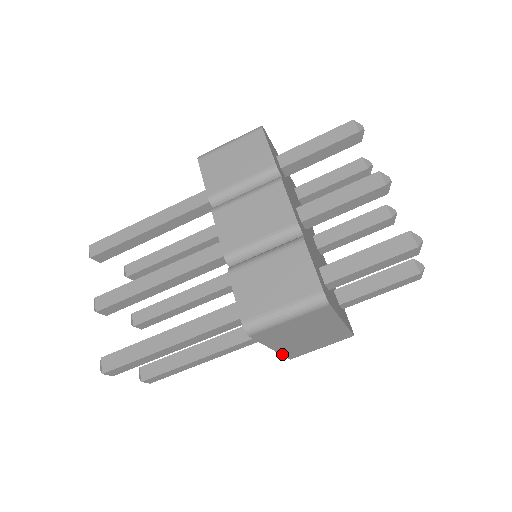
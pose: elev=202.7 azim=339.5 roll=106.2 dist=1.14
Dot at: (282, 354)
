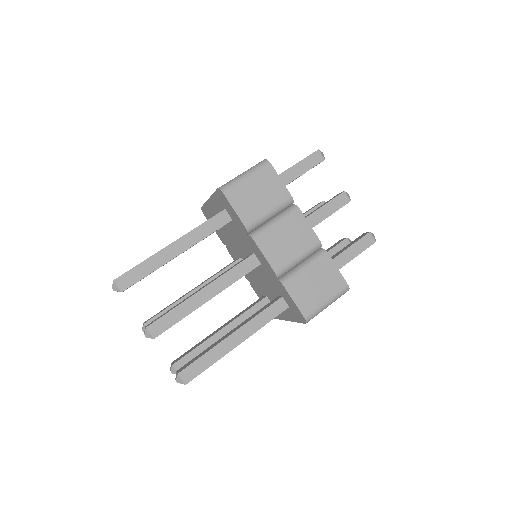
Dot at: (281, 319)
